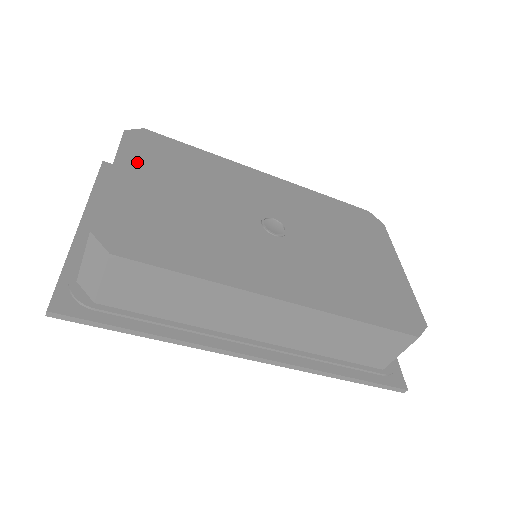
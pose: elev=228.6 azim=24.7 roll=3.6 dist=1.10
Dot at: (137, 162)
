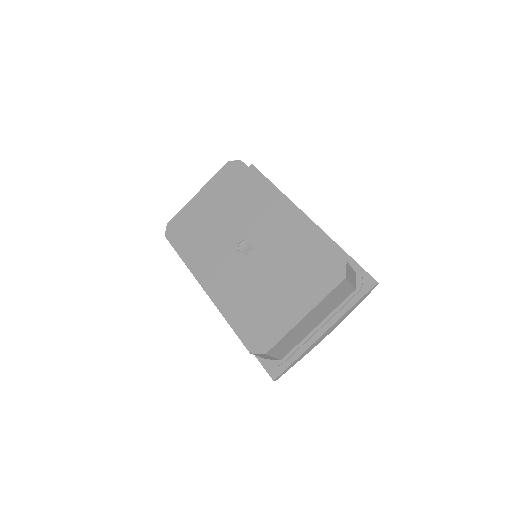
Dot at: (215, 186)
